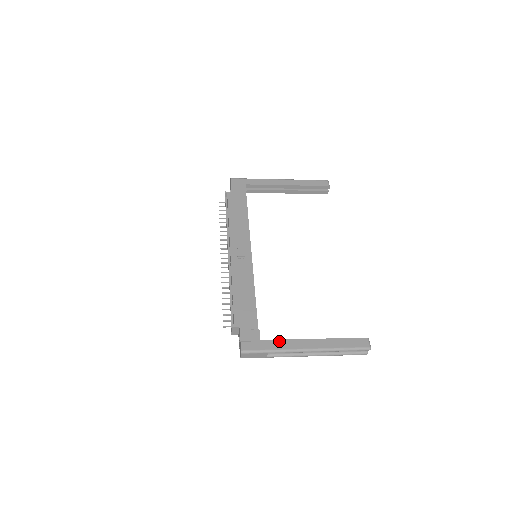
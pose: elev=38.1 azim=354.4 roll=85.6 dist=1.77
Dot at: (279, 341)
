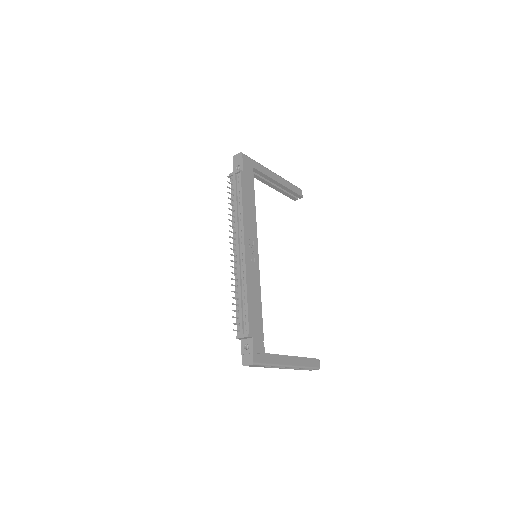
Dot at: (276, 356)
